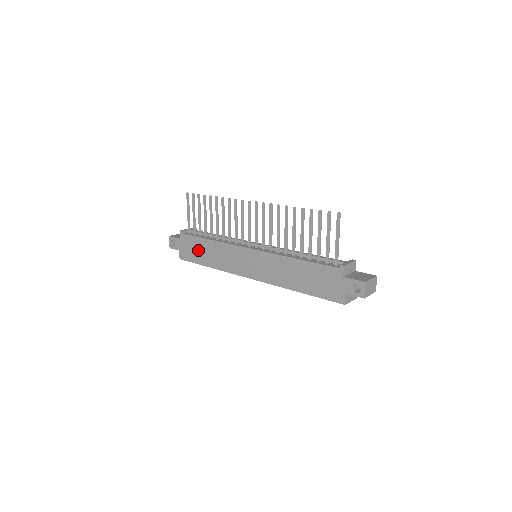
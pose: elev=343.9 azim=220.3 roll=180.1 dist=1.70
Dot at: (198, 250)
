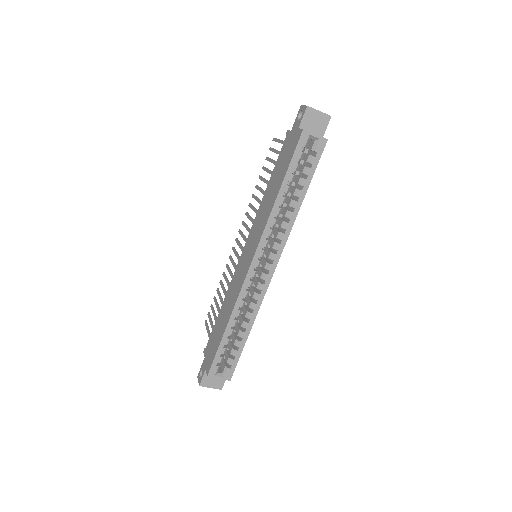
Dot at: (216, 334)
